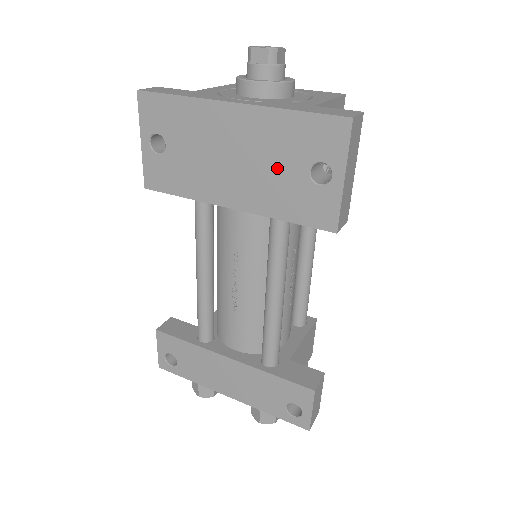
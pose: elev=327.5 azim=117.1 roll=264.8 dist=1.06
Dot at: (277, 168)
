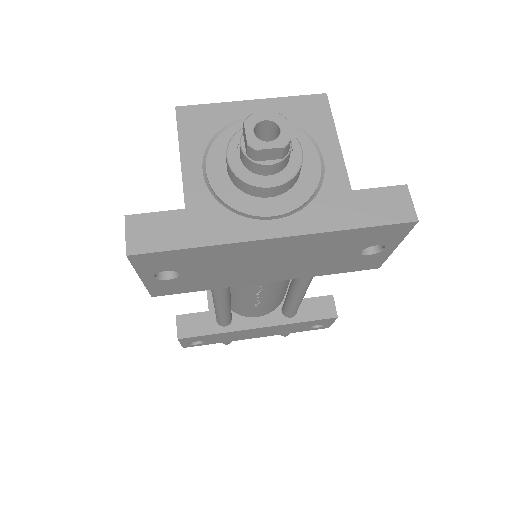
Dot at: (325, 257)
